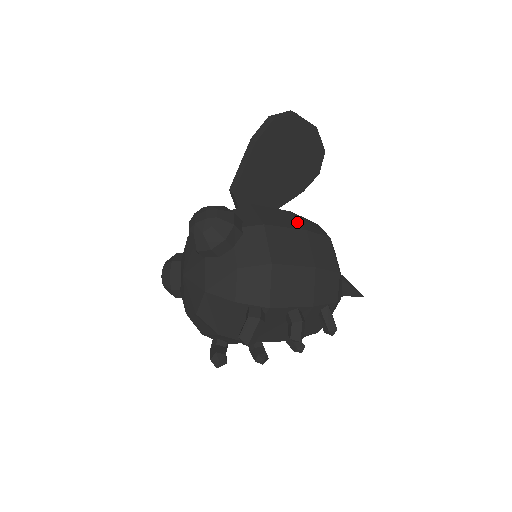
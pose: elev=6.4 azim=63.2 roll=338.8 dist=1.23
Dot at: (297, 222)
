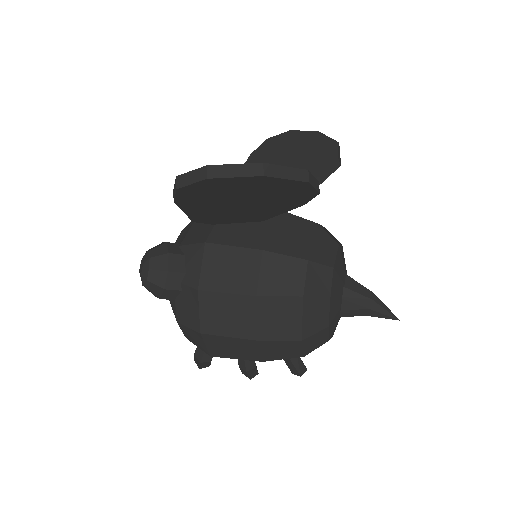
Dot at: (253, 278)
